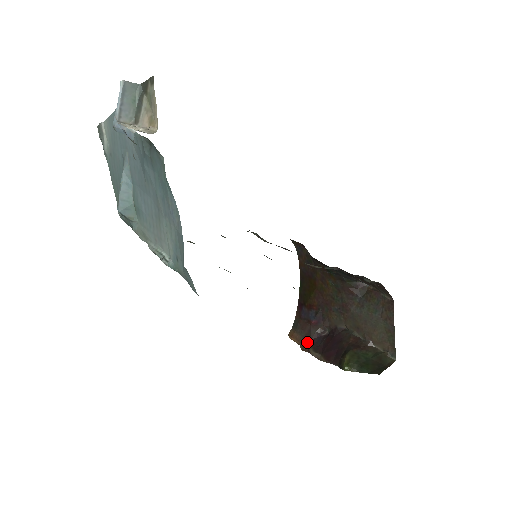
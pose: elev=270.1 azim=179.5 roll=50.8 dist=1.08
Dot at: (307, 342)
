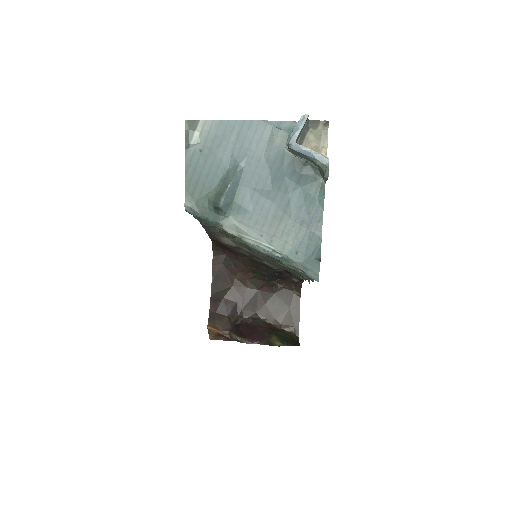
Dot at: (228, 330)
